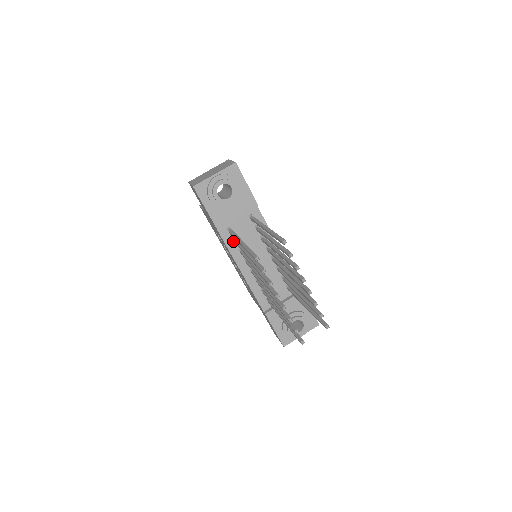
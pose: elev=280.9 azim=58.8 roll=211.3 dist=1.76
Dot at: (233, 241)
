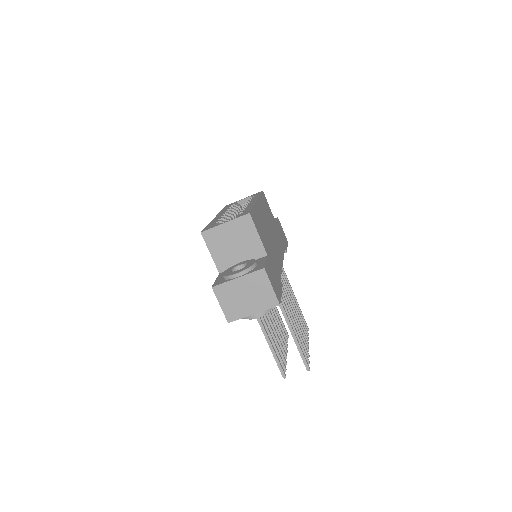
Dot at: occluded
